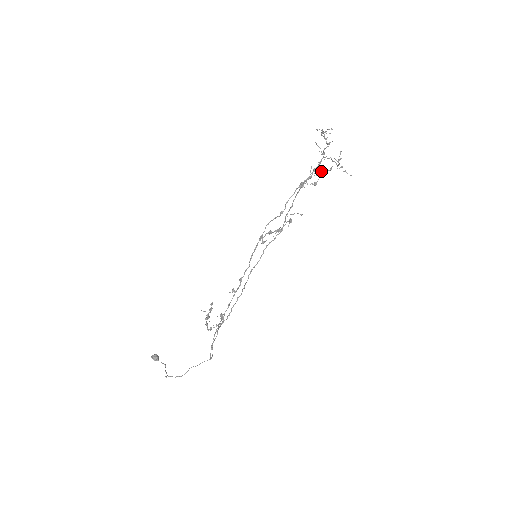
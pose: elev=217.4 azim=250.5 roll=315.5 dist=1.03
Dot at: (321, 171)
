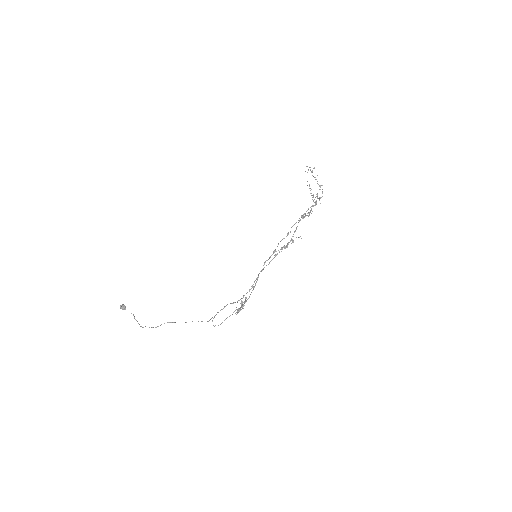
Dot at: occluded
